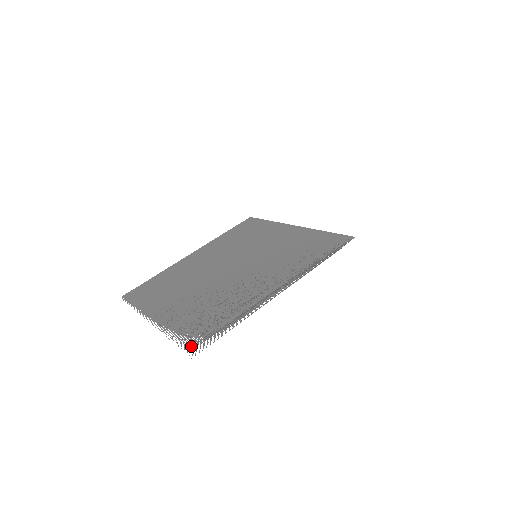
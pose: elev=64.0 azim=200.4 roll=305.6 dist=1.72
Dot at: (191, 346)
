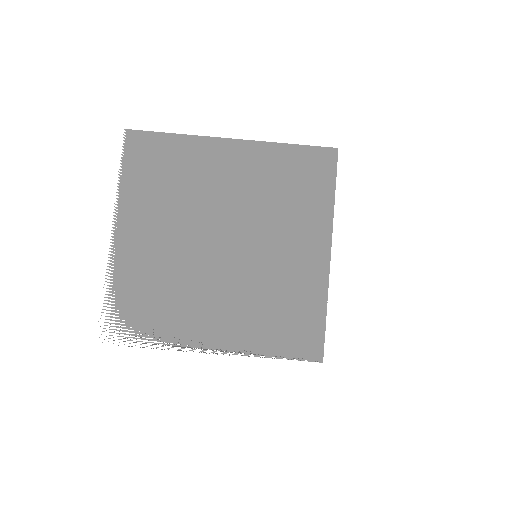
Dot at: occluded
